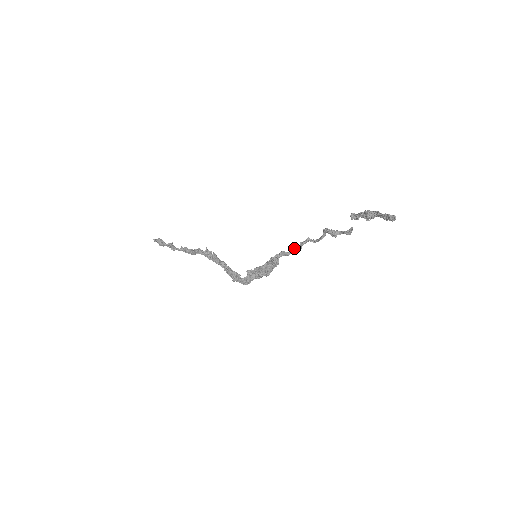
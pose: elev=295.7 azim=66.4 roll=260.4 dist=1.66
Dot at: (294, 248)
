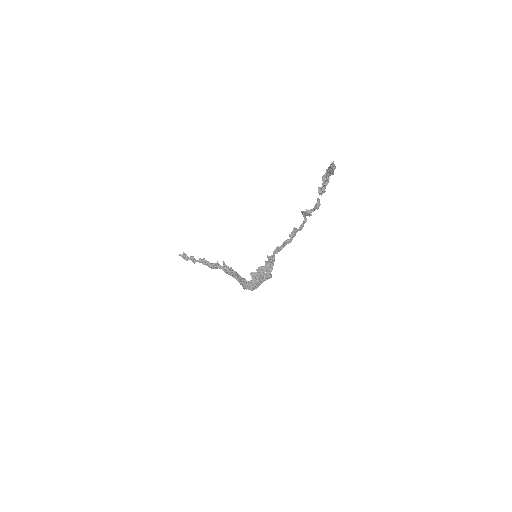
Dot at: (285, 242)
